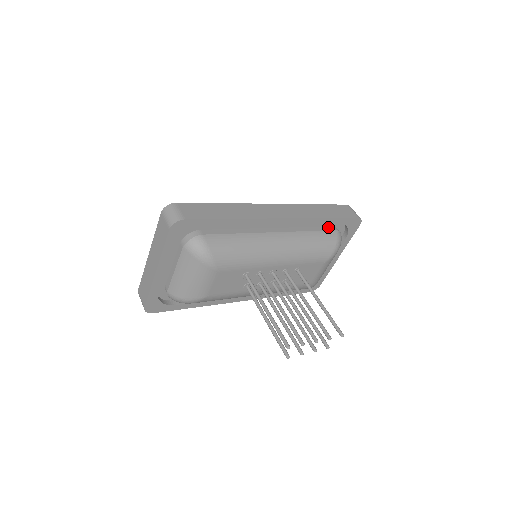
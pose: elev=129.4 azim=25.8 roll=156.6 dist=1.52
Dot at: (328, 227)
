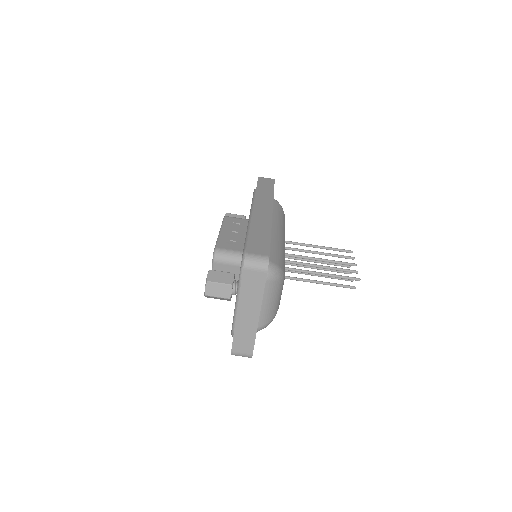
Dot at: occluded
